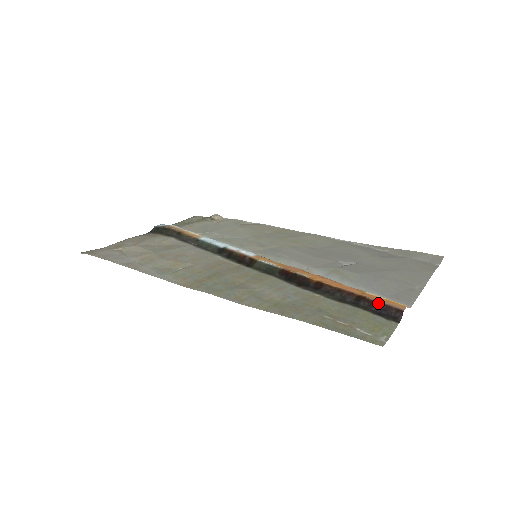
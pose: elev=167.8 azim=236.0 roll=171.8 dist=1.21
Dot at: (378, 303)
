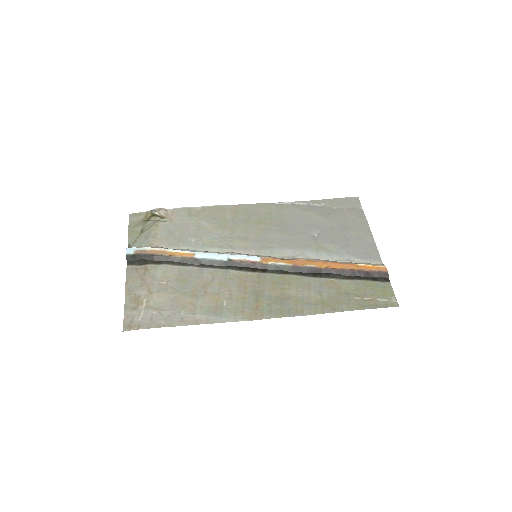
Dot at: (372, 272)
